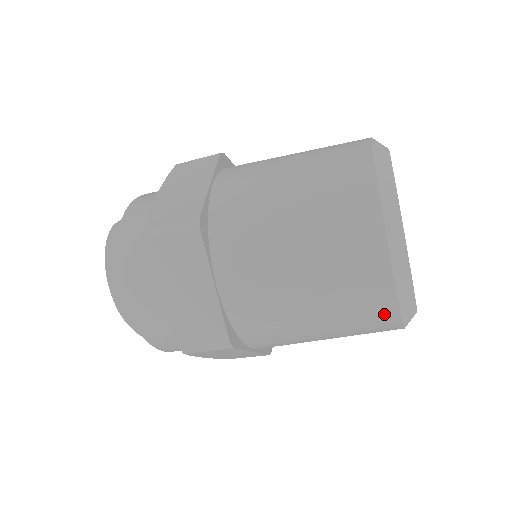
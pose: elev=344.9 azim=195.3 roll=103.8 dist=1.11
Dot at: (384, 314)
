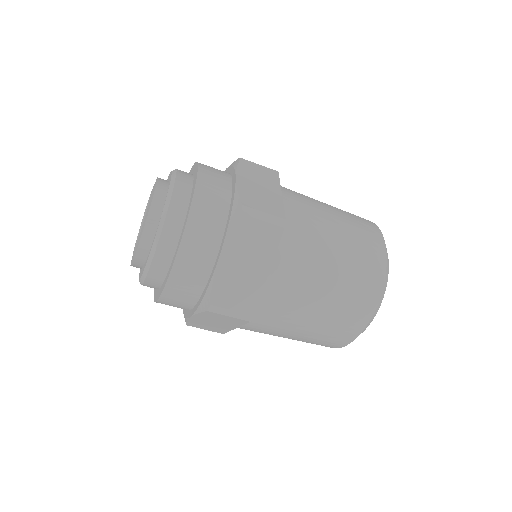
Dot at: occluded
